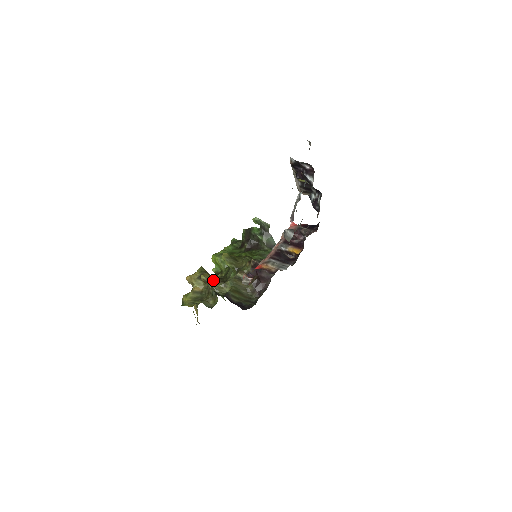
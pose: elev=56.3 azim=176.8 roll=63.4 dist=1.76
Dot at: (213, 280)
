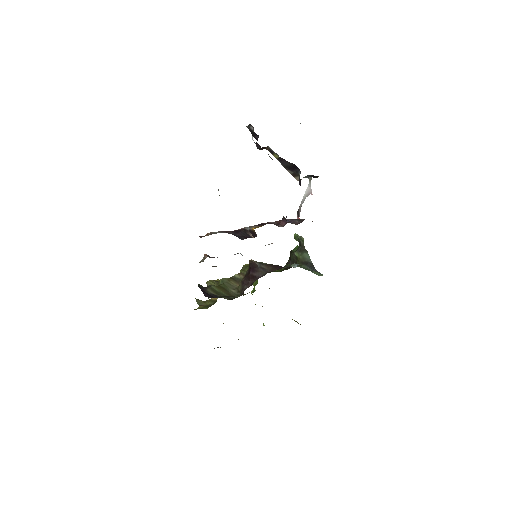
Dot at: occluded
